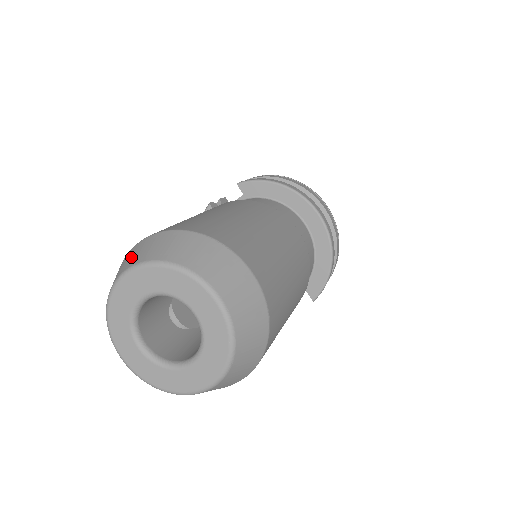
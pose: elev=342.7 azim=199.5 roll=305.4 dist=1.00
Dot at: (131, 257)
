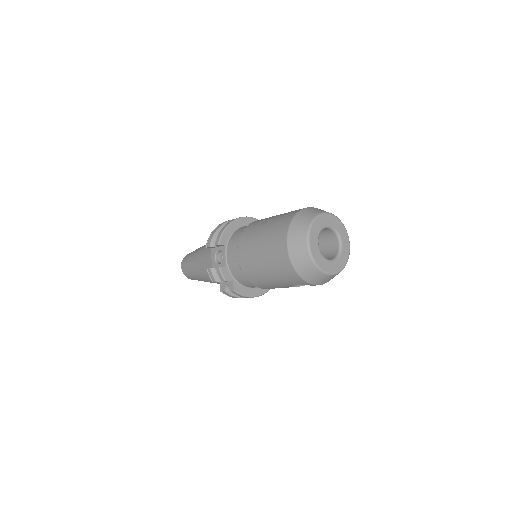
Dot at: (298, 244)
